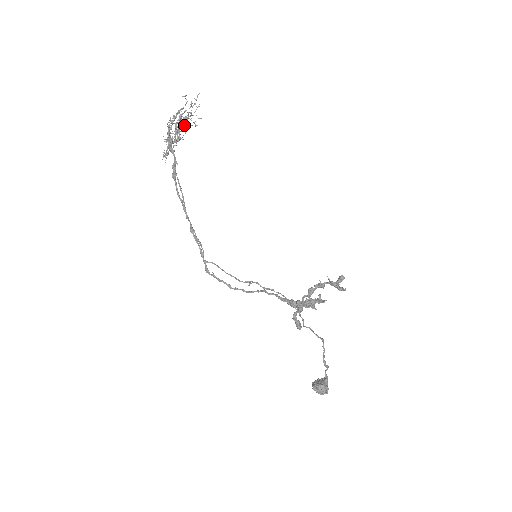
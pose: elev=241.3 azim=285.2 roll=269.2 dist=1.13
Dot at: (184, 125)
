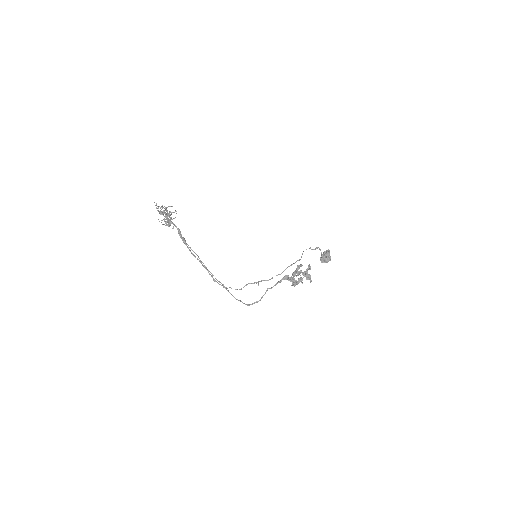
Dot at: occluded
